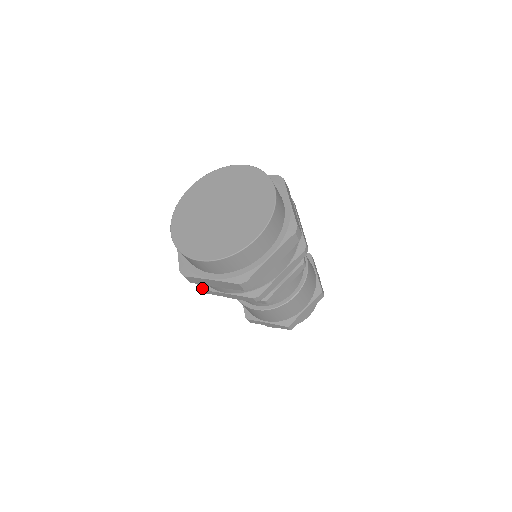
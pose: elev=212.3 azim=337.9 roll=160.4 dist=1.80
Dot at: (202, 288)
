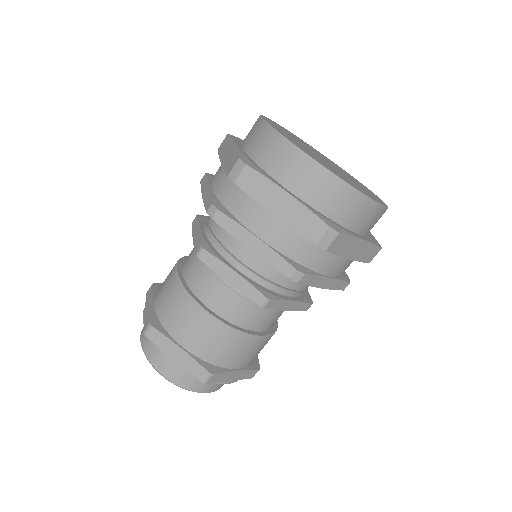
Dot at: (220, 209)
